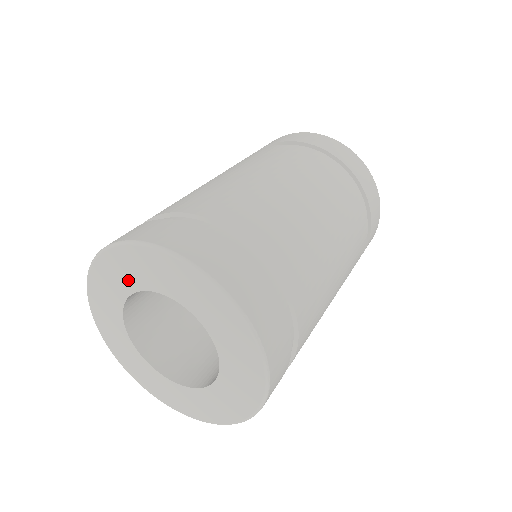
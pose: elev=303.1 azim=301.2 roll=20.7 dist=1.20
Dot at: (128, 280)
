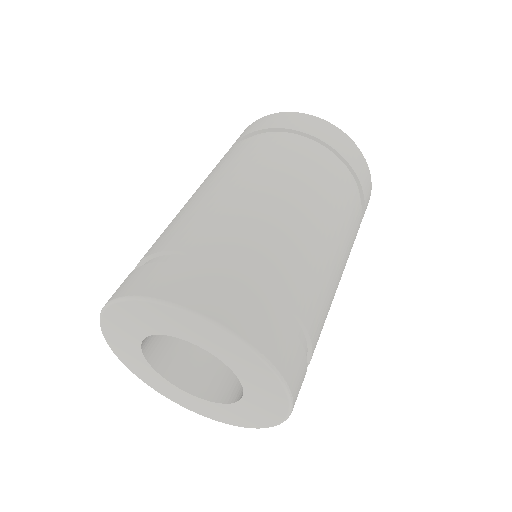
Dot at: (141, 326)
